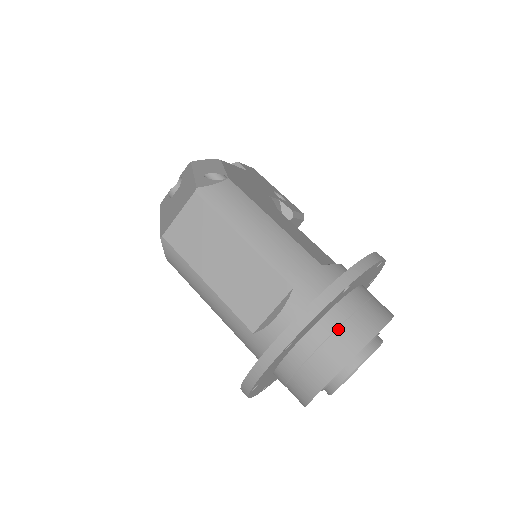
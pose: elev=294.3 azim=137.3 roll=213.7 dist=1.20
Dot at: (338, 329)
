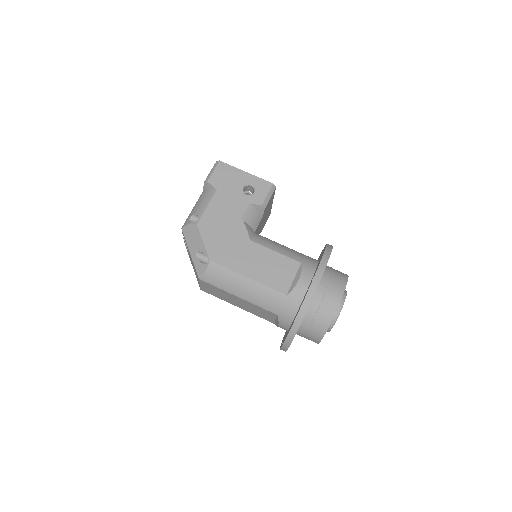
Dot at: (309, 328)
